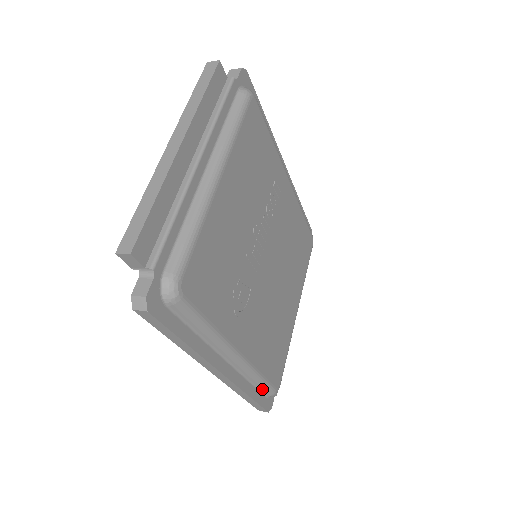
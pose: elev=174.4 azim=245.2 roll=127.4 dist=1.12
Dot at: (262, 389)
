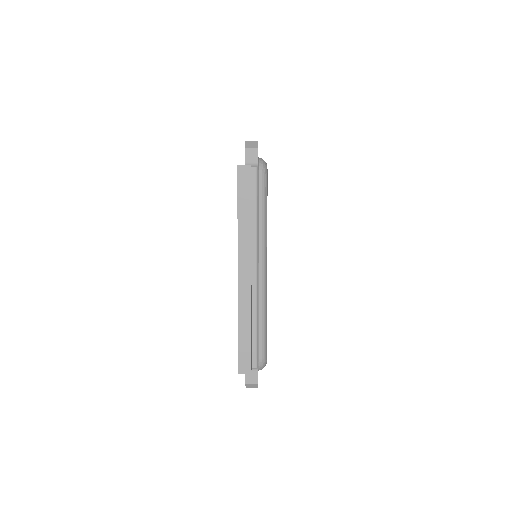
Dot at: occluded
